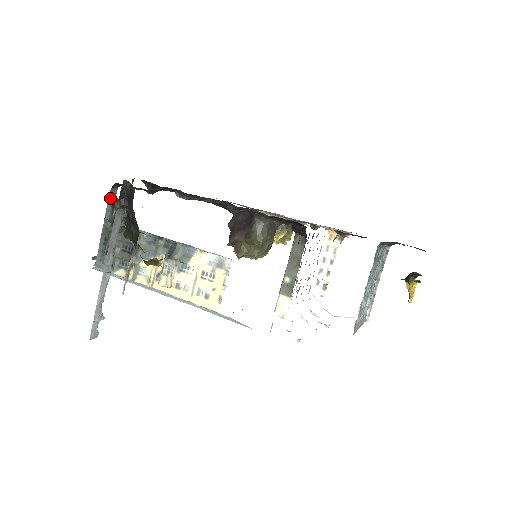
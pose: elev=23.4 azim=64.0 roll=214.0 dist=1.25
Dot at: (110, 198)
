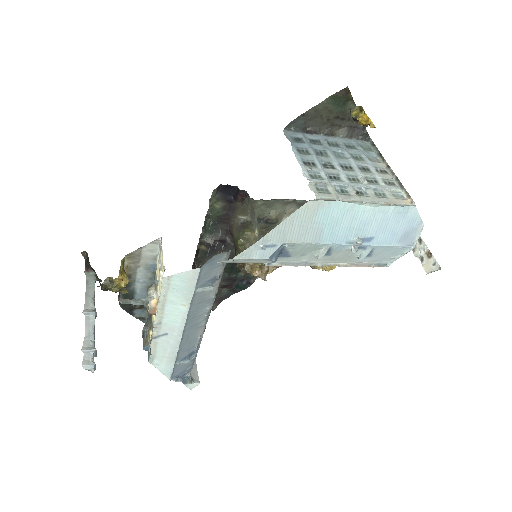
Dot at: occluded
